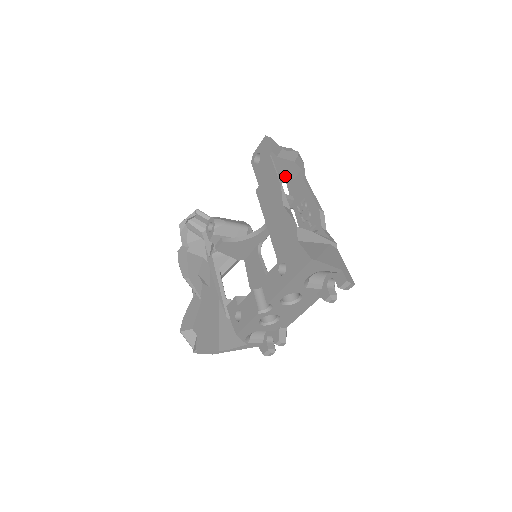
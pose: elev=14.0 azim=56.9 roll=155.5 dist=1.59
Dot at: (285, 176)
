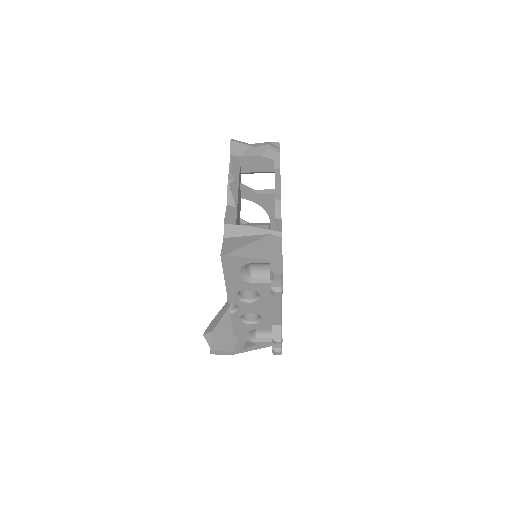
Dot at: (263, 172)
